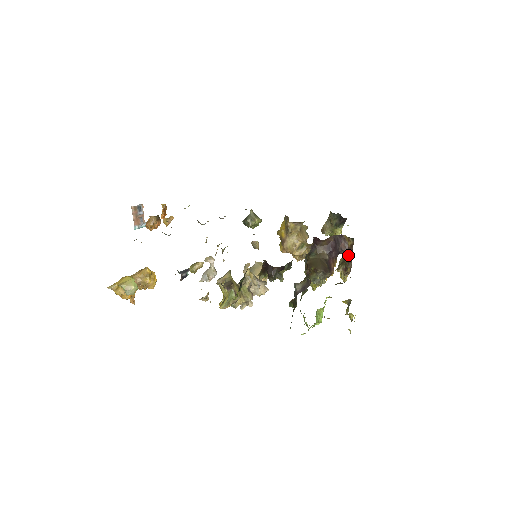
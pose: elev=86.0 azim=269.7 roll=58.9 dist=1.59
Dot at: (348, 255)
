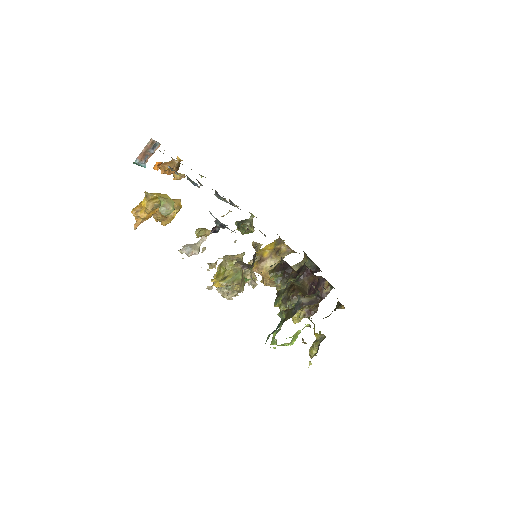
Dot at: occluded
